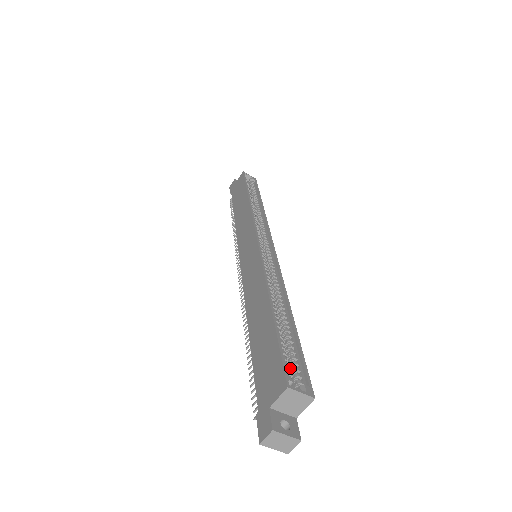
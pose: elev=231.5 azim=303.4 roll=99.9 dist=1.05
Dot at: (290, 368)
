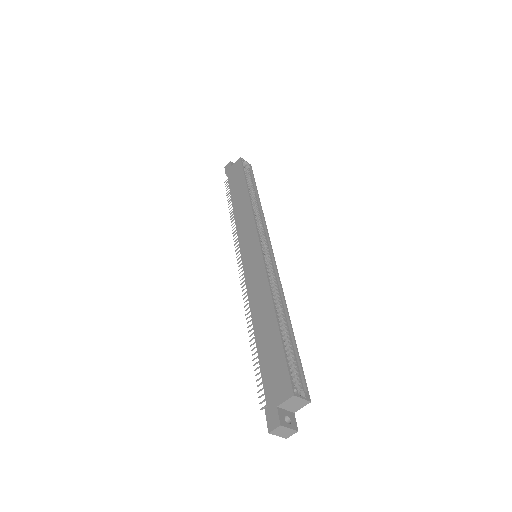
Dot at: (292, 374)
